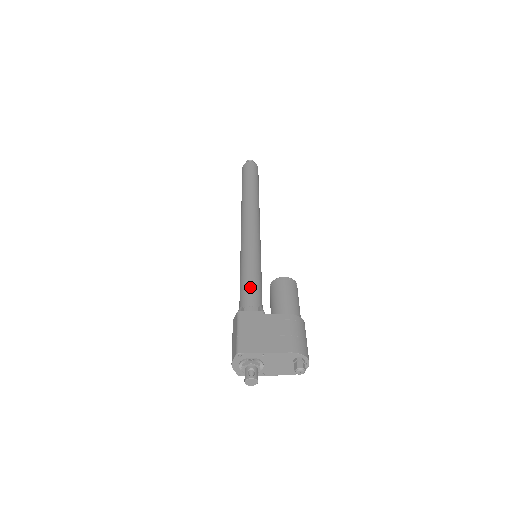
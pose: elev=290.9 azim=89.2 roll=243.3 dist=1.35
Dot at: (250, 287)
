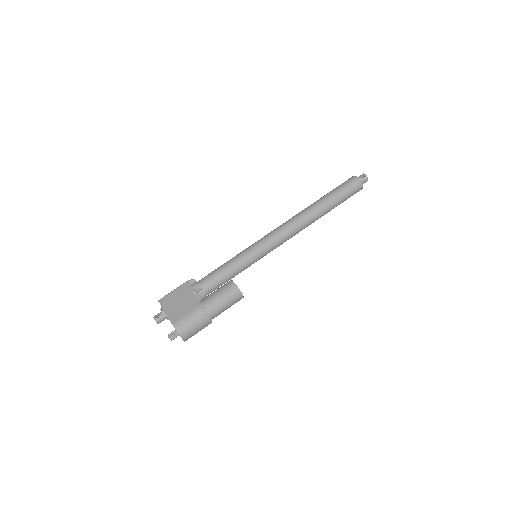
Dot at: (215, 272)
